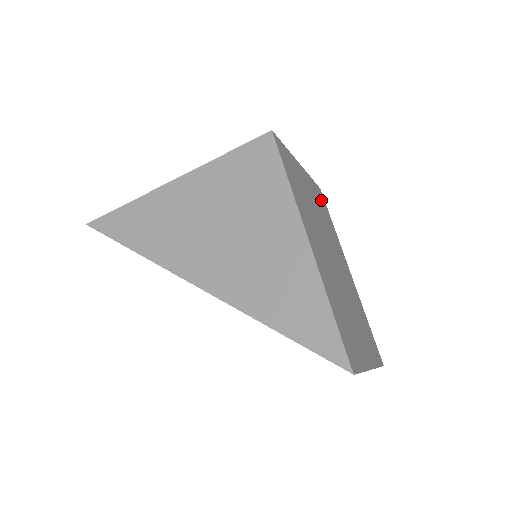
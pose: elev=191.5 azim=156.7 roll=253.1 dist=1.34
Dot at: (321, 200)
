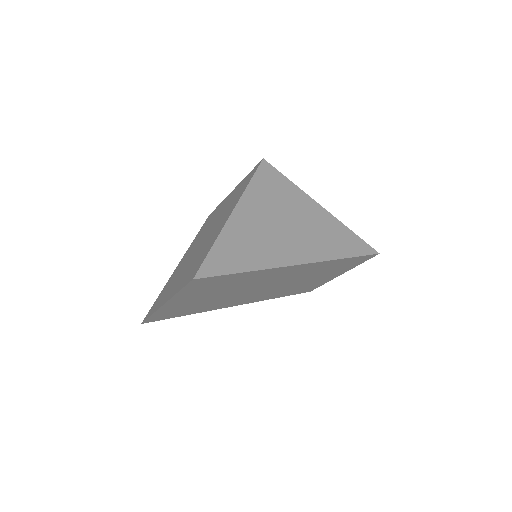
Dot at: occluded
